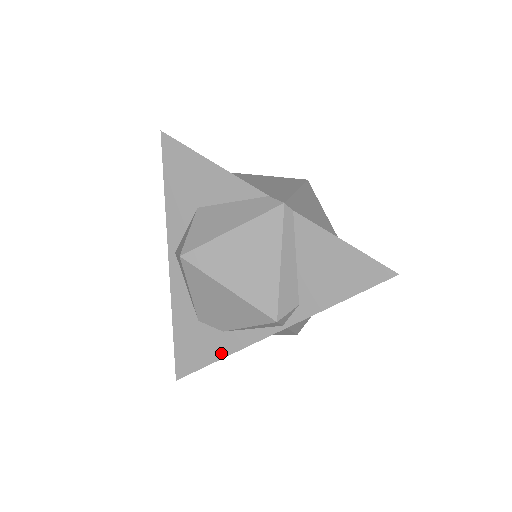
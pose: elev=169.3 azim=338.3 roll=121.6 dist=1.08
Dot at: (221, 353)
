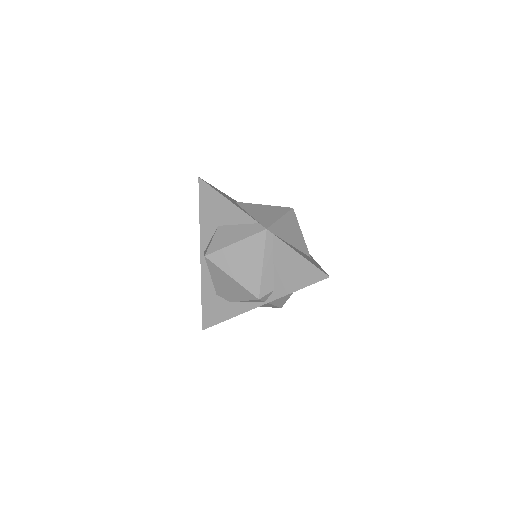
Dot at: (229, 315)
